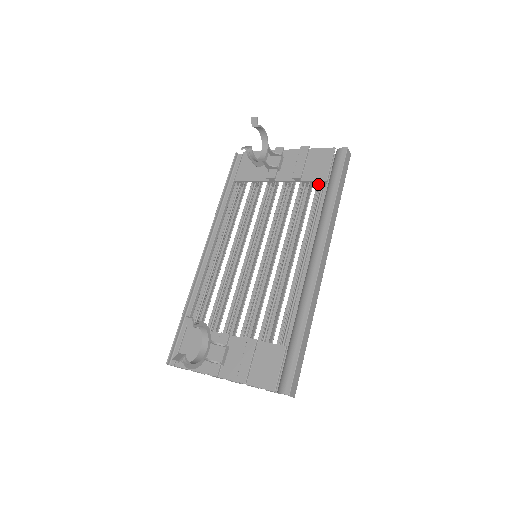
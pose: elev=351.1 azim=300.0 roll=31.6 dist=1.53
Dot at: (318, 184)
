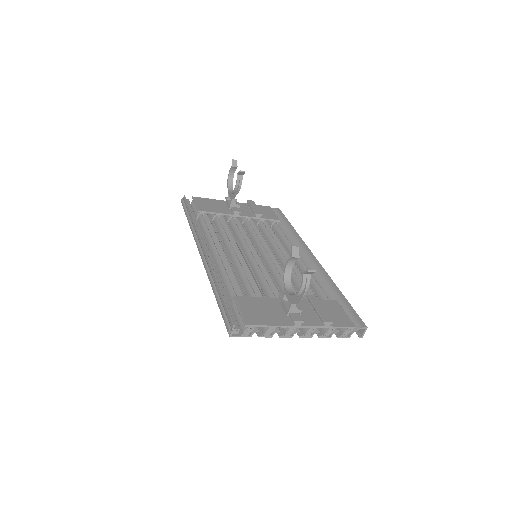
Dot at: occluded
